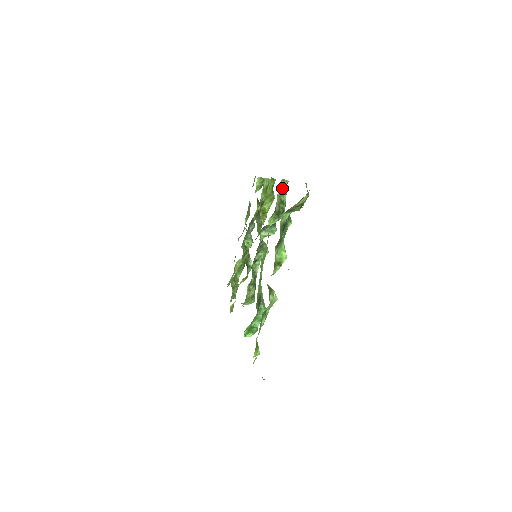
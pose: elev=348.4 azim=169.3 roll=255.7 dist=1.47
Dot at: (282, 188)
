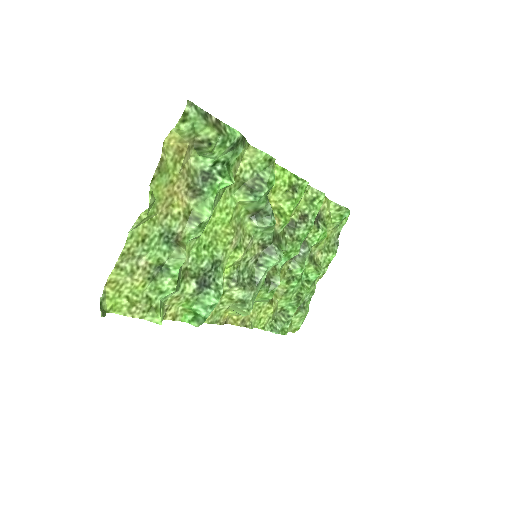
Dot at: (254, 158)
